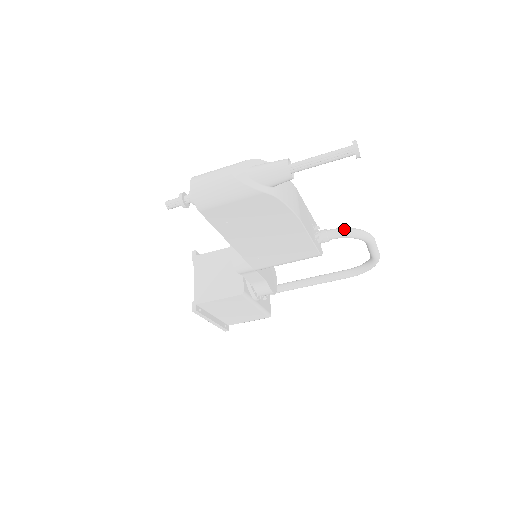
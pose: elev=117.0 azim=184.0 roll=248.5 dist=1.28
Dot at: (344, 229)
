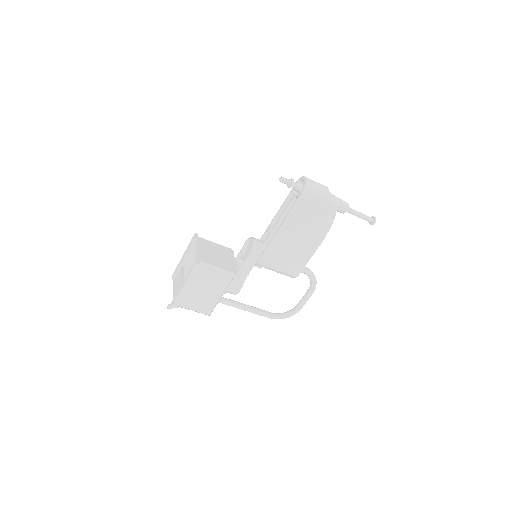
Dot at: occluded
